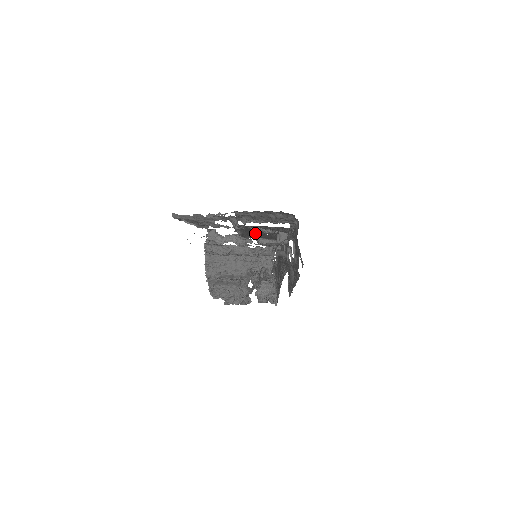
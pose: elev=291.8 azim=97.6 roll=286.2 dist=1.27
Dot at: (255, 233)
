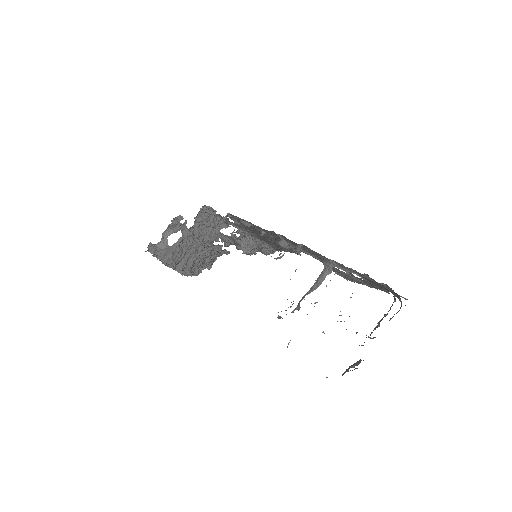
Dot at: occluded
